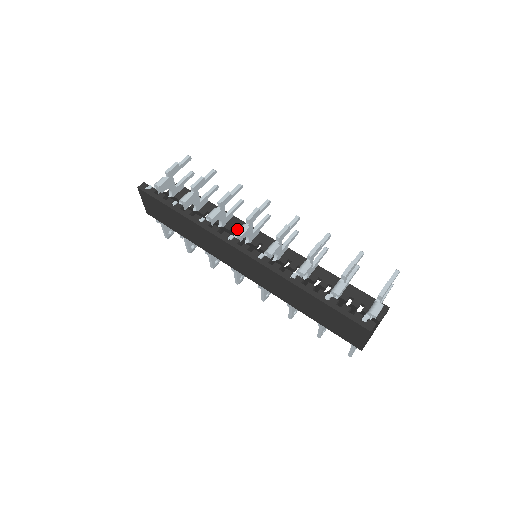
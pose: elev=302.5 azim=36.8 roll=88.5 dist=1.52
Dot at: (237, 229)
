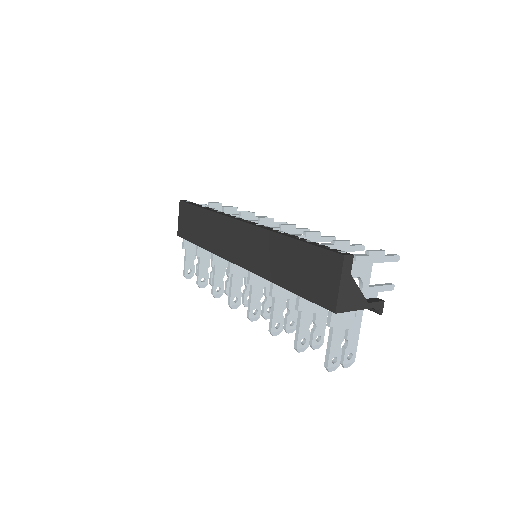
Dot at: occluded
